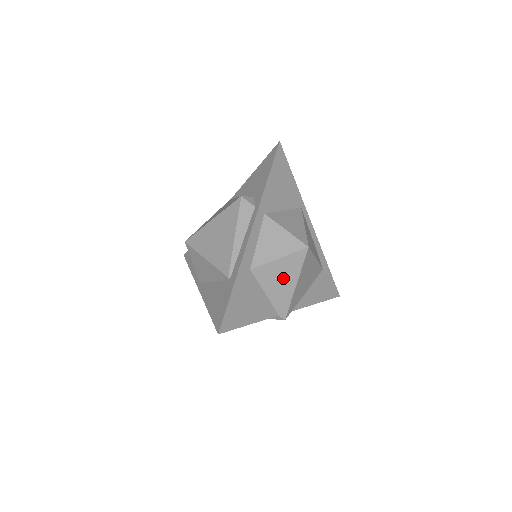
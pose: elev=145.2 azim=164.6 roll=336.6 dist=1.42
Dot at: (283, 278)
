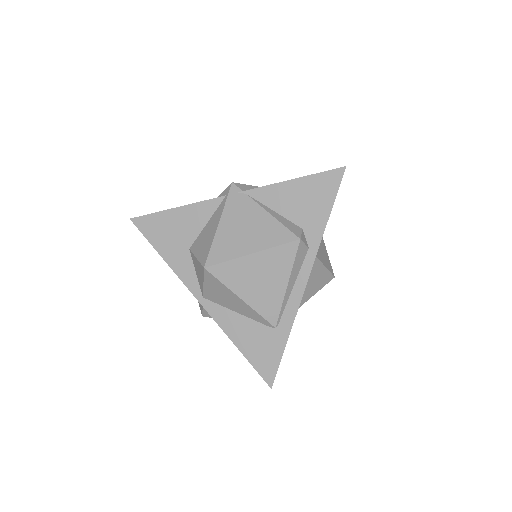
Dot at: occluded
